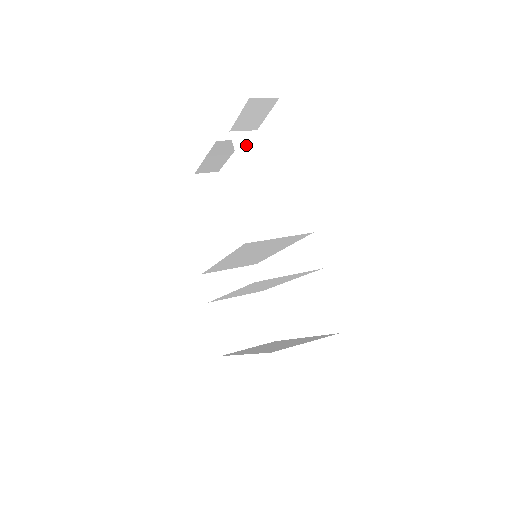
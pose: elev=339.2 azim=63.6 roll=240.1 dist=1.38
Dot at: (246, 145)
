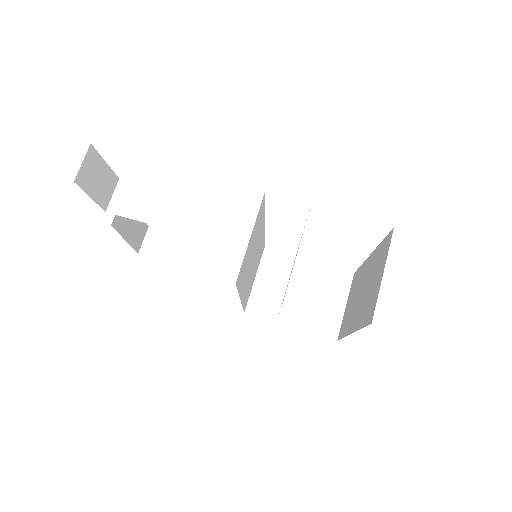
Dot at: (129, 202)
